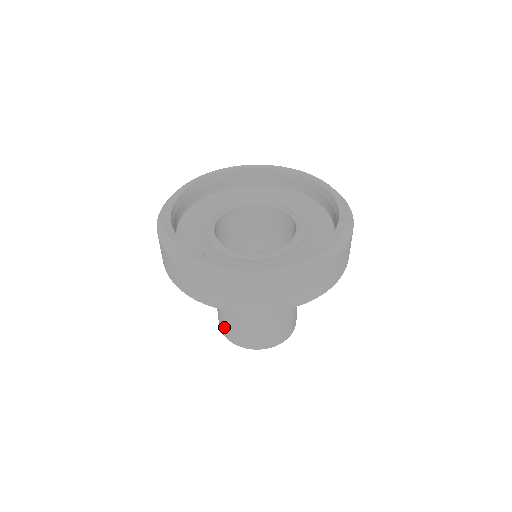
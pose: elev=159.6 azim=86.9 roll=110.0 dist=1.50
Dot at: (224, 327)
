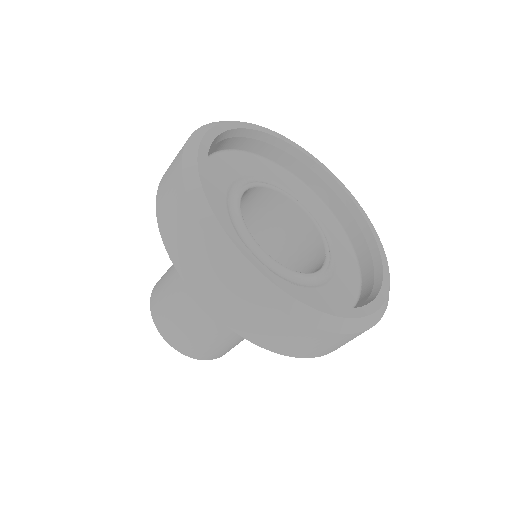
Dot at: (192, 345)
